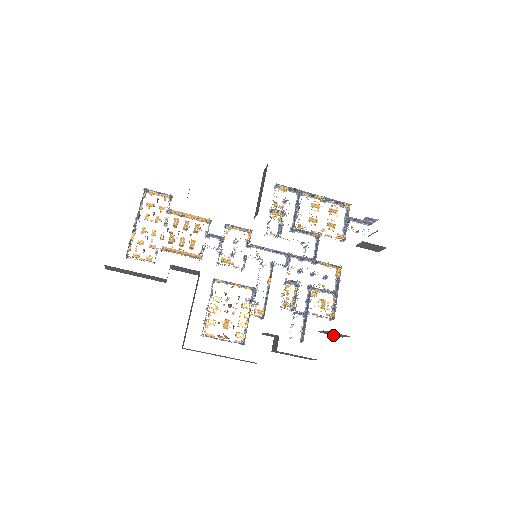
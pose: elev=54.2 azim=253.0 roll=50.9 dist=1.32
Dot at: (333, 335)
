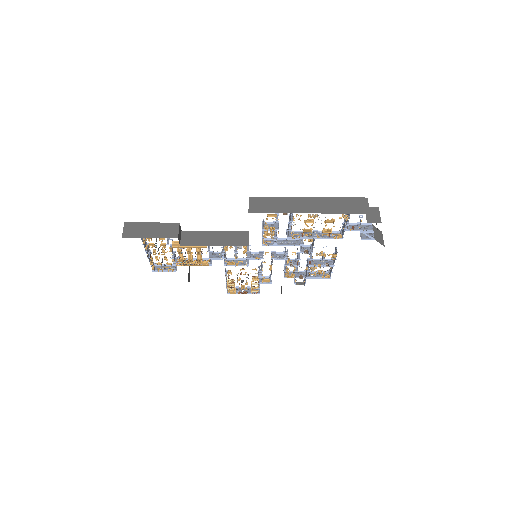
Dot at: occluded
